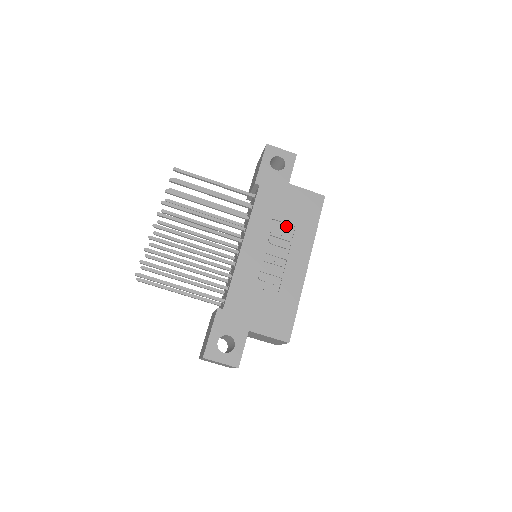
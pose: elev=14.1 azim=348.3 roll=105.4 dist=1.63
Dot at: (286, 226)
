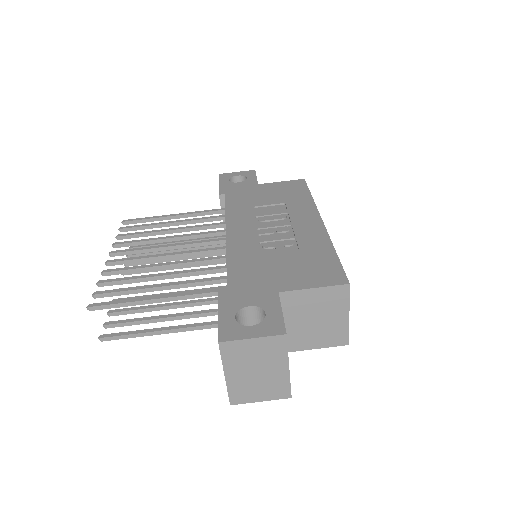
Dot at: (274, 207)
